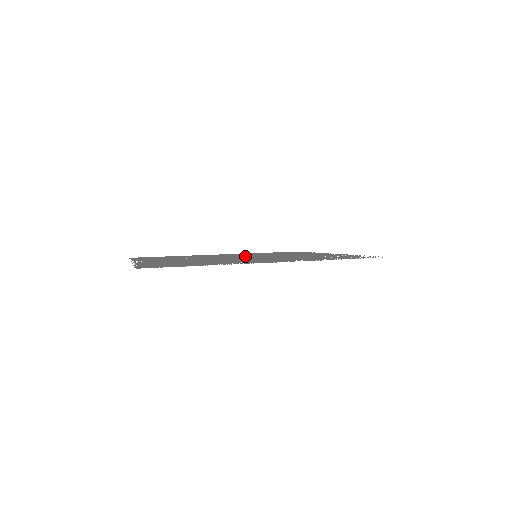
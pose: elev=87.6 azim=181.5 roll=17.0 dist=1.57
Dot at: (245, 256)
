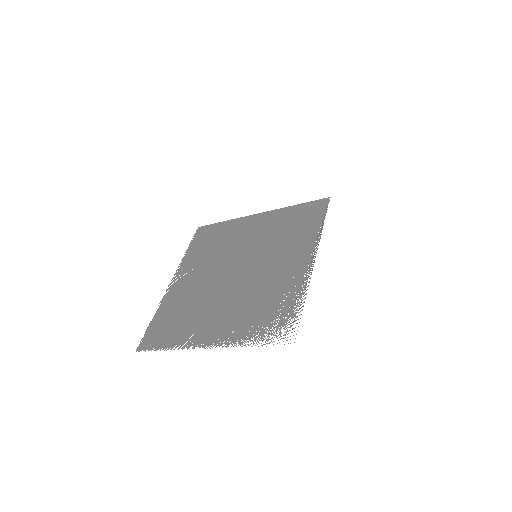
Dot at: (246, 259)
